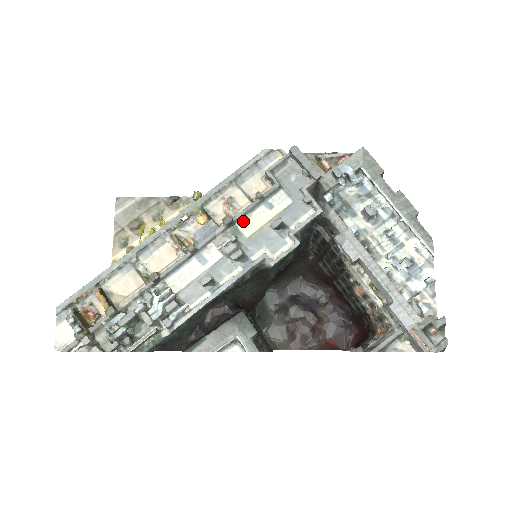
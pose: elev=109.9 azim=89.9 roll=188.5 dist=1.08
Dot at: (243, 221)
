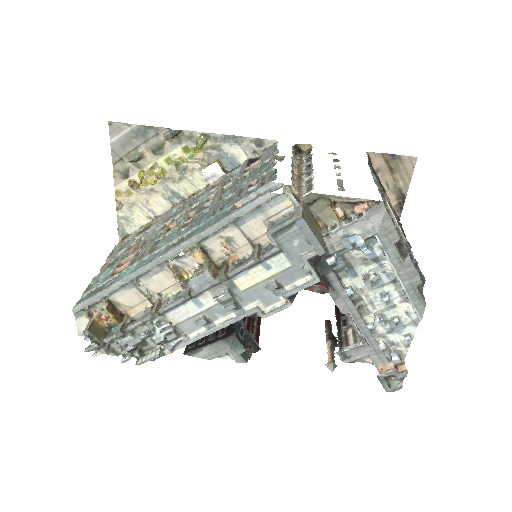
Dot at: (239, 277)
